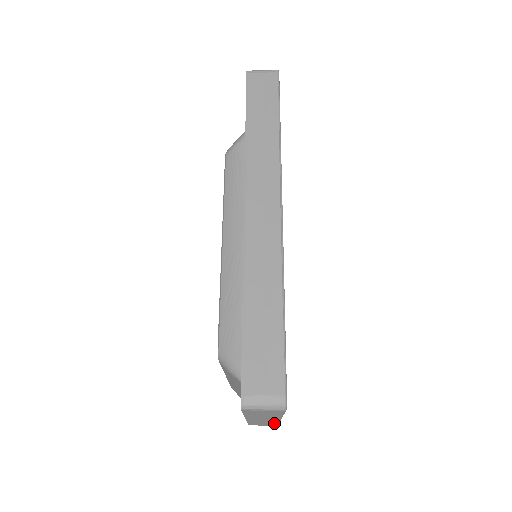
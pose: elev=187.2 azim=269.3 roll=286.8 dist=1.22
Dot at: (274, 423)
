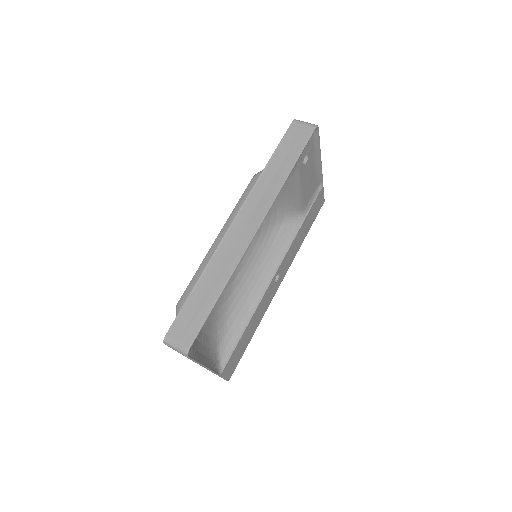
Dot at: occluded
